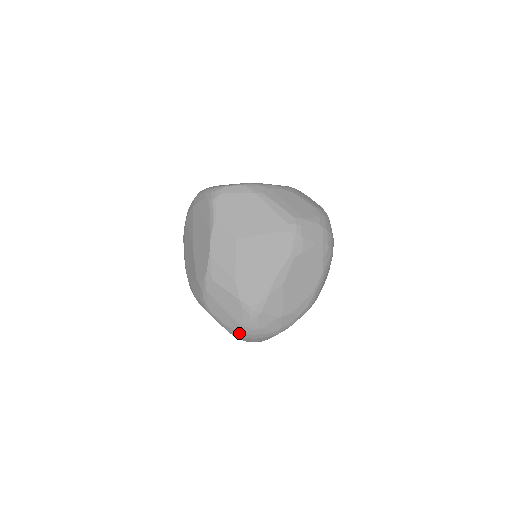
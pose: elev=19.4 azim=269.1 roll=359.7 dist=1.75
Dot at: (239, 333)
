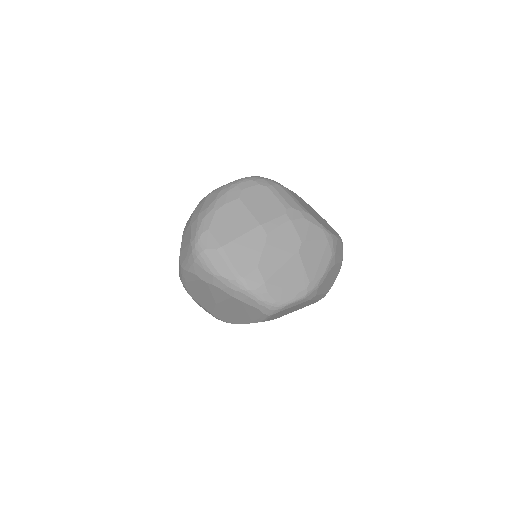
Dot at: occluded
